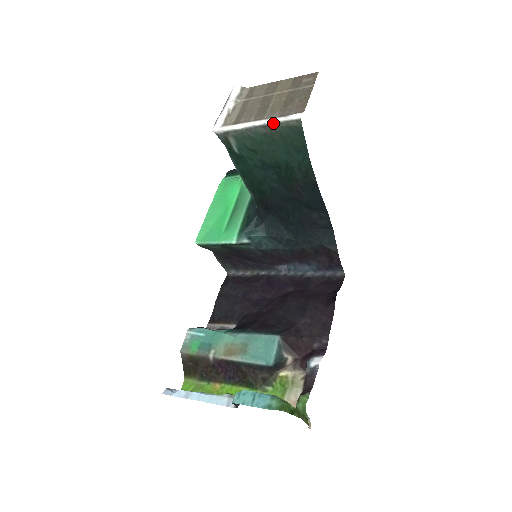
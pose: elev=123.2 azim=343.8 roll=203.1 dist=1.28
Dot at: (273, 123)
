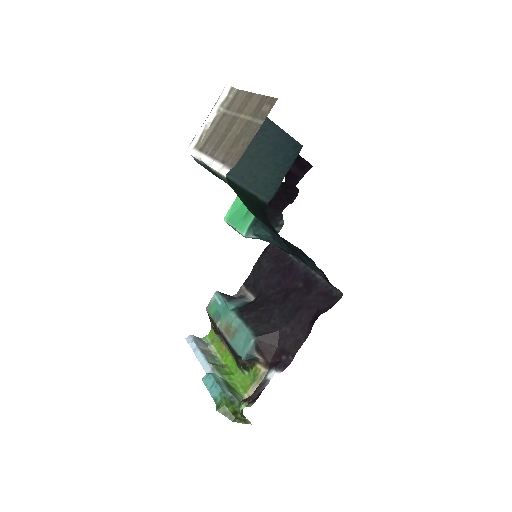
Dot at: (213, 170)
